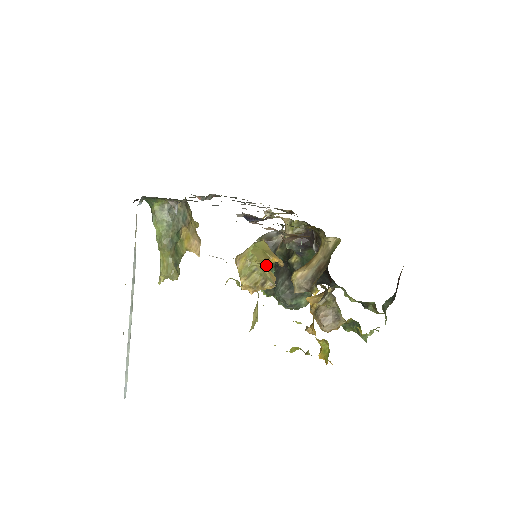
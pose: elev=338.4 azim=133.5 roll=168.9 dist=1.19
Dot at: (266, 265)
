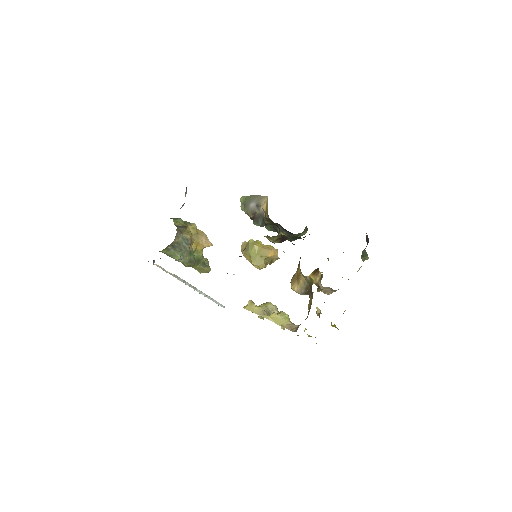
Dot at: occluded
